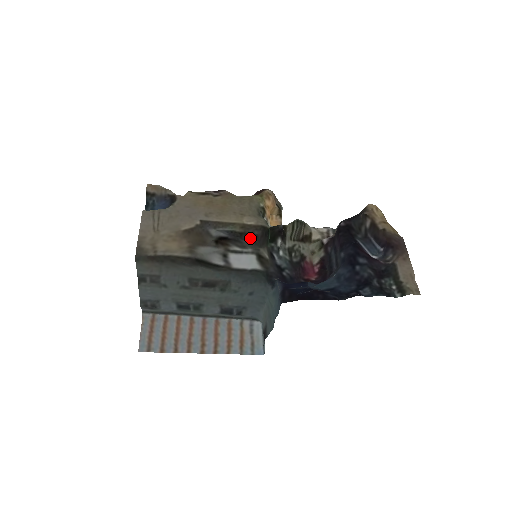
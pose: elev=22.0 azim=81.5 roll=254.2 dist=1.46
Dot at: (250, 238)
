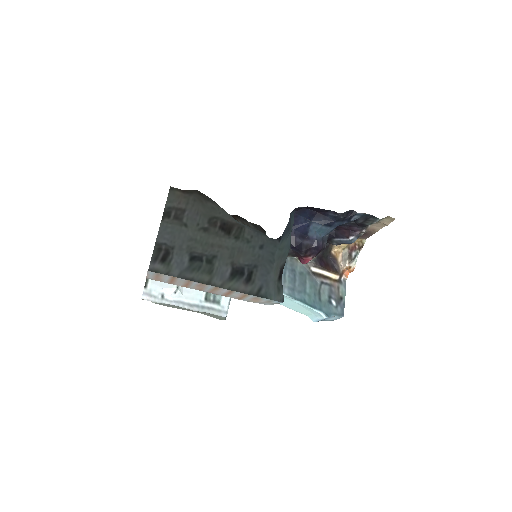
Dot at: (253, 224)
